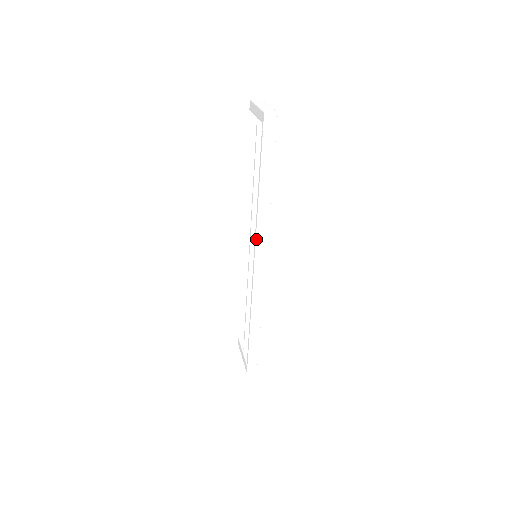
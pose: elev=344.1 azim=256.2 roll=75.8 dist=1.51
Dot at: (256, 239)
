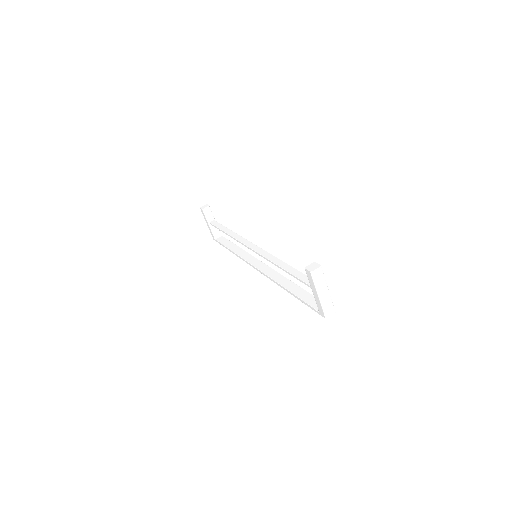
Dot at: (267, 277)
